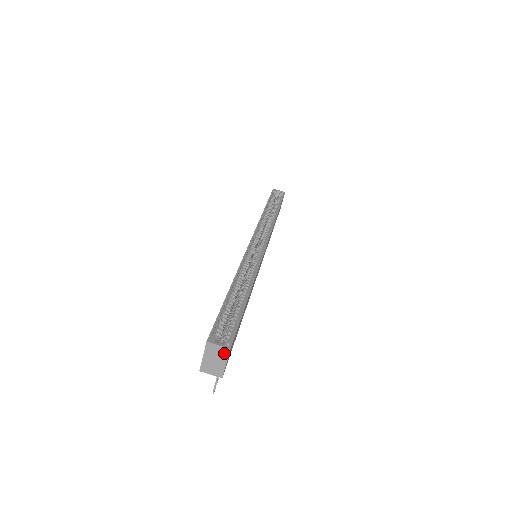
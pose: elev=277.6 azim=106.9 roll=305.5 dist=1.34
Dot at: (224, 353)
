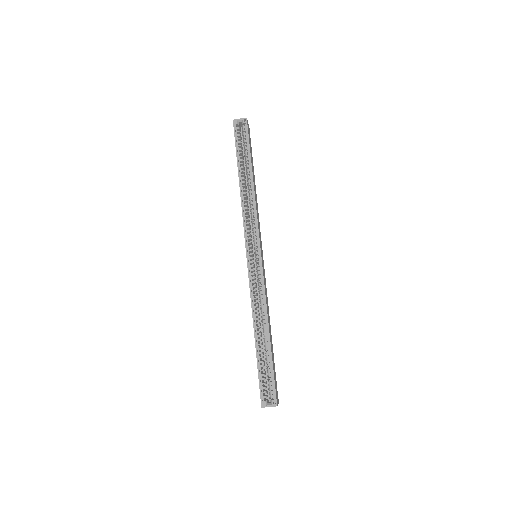
Dot at: (274, 406)
